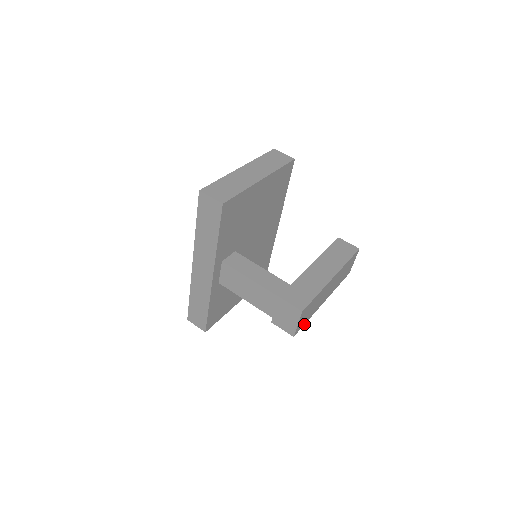
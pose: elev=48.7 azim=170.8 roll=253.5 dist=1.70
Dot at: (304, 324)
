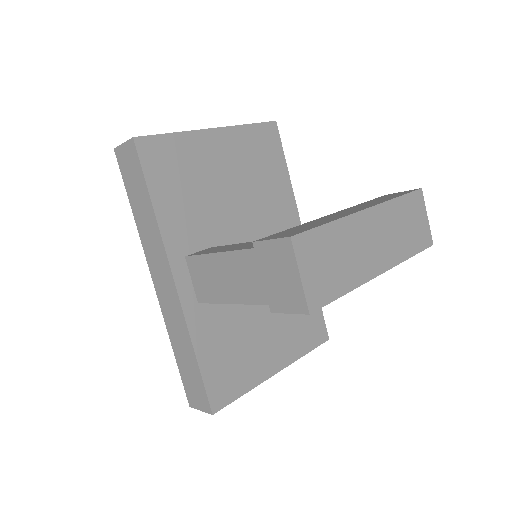
Dot at: (335, 299)
